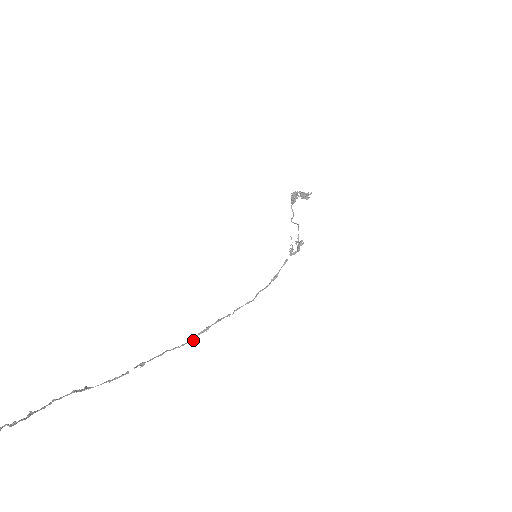
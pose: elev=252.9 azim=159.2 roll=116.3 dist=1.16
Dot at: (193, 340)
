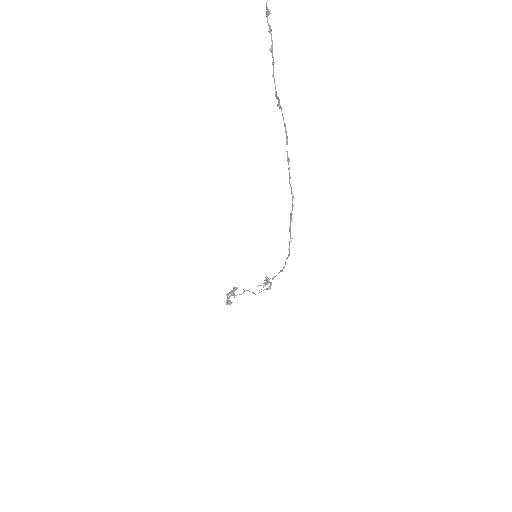
Dot at: (293, 205)
